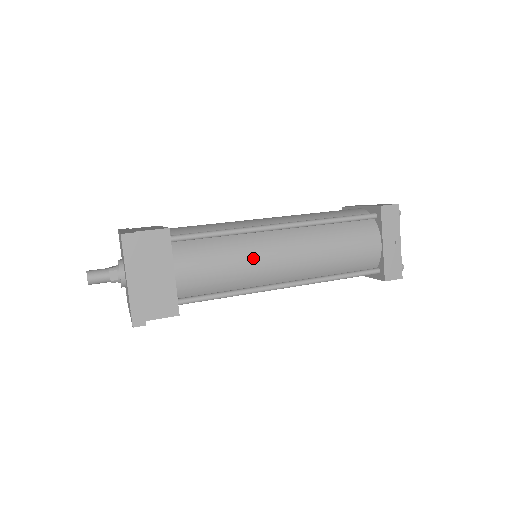
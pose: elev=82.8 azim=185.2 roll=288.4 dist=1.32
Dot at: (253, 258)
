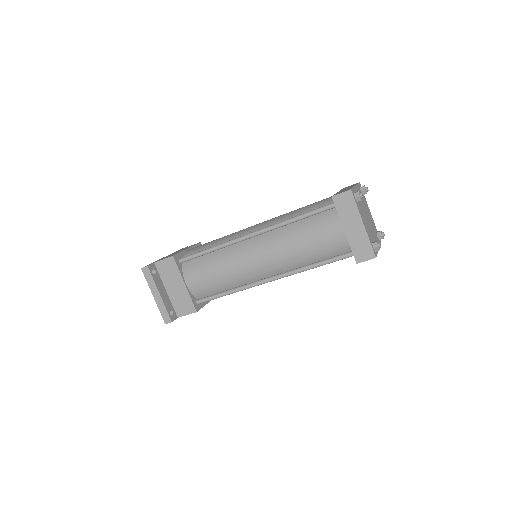
Dot at: (234, 265)
